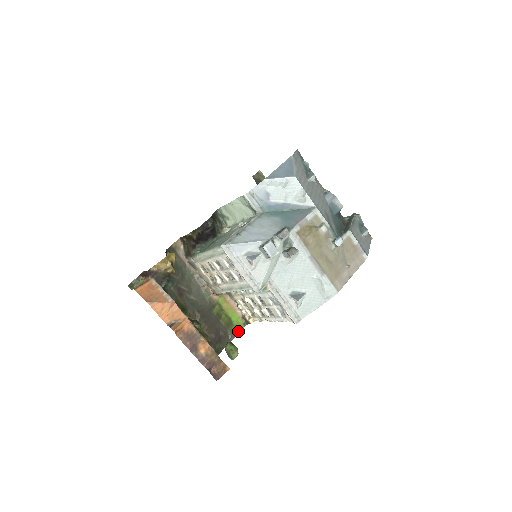
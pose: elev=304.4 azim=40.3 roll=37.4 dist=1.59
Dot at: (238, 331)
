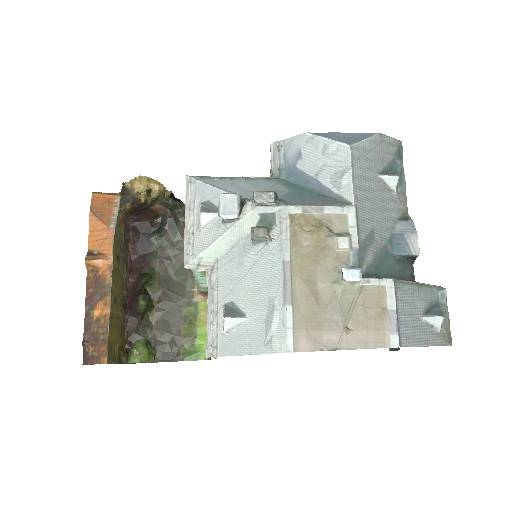
Dot at: (193, 358)
